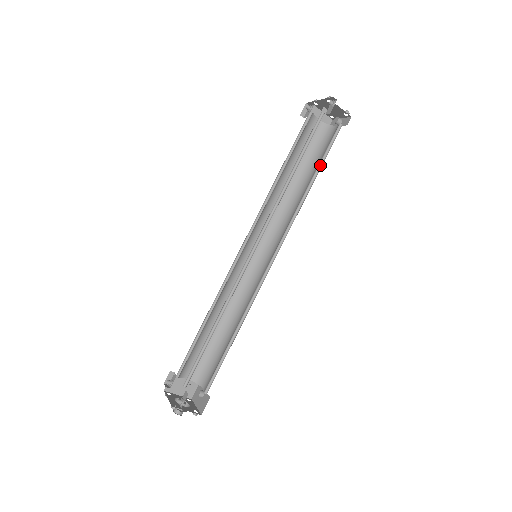
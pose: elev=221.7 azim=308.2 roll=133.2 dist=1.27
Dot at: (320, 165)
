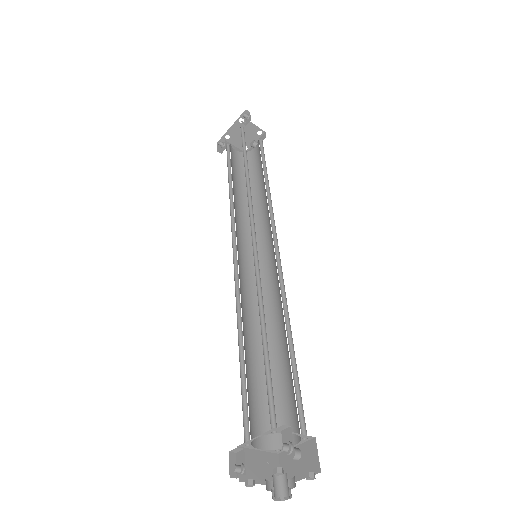
Dot at: (264, 168)
